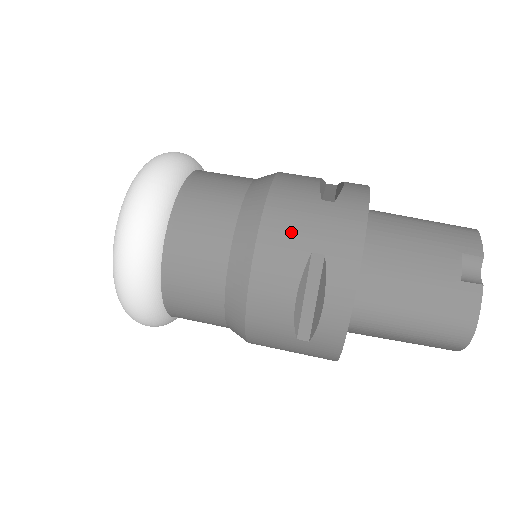
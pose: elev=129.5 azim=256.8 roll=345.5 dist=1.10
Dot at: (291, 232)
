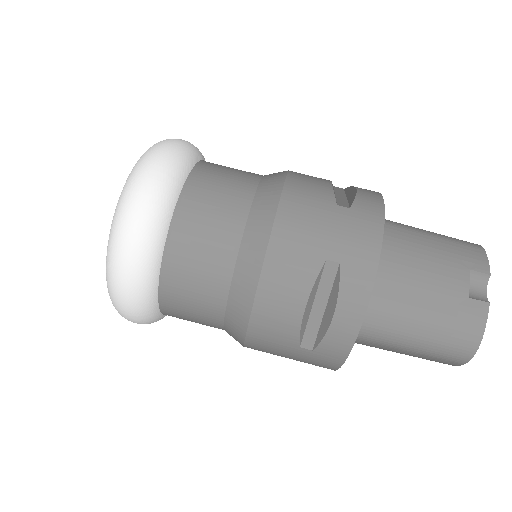
Dot at: (306, 236)
